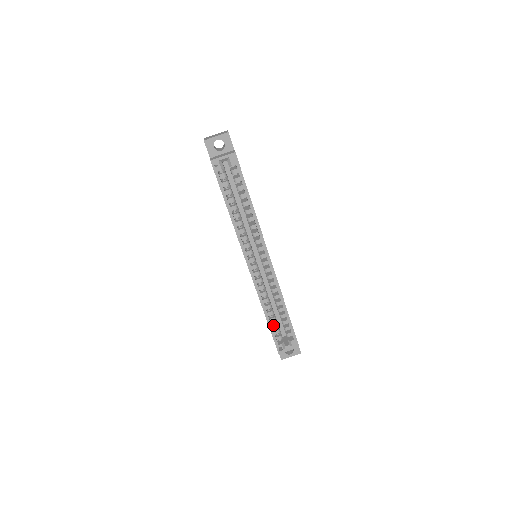
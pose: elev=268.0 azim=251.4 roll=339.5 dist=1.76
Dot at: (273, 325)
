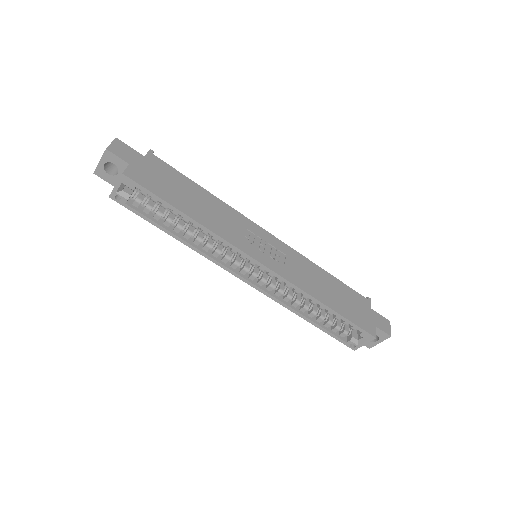
Dot at: (325, 324)
